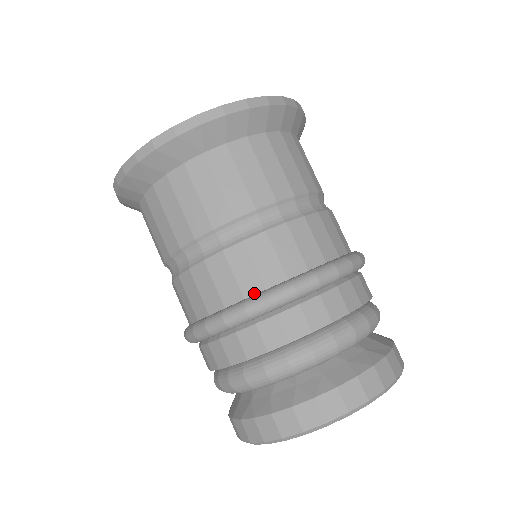
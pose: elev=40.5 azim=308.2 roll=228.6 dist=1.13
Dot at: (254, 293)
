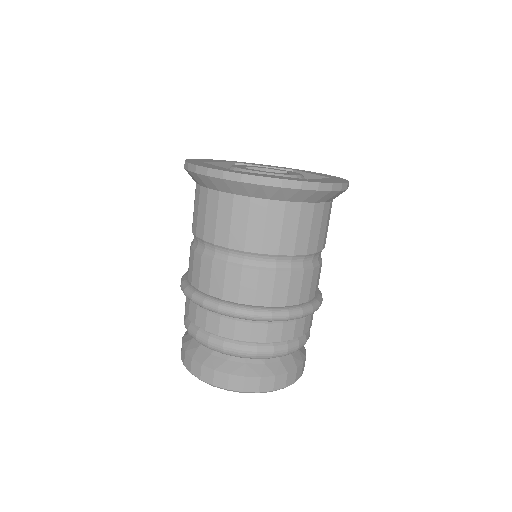
Dot at: (278, 305)
